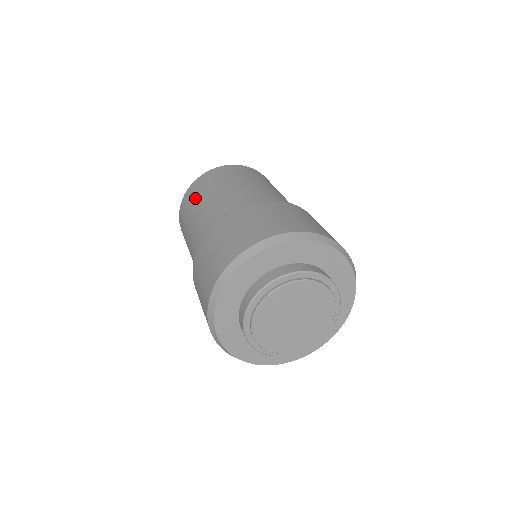
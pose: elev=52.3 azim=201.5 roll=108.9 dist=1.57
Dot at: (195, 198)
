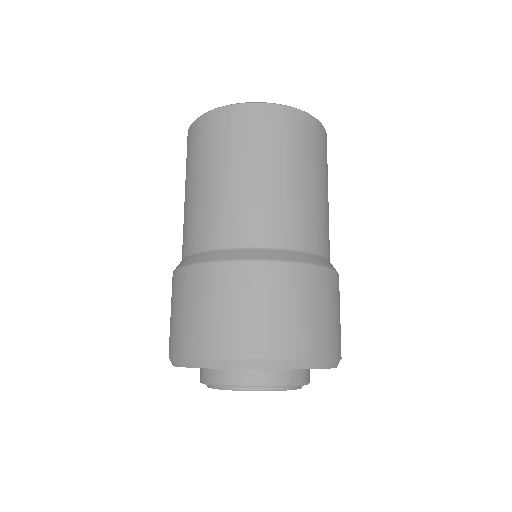
Dot at: occluded
